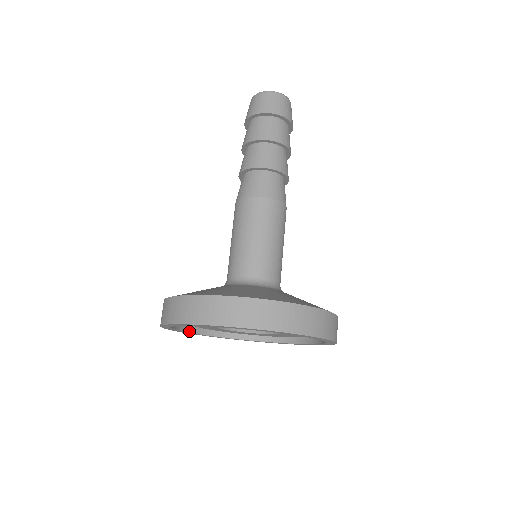
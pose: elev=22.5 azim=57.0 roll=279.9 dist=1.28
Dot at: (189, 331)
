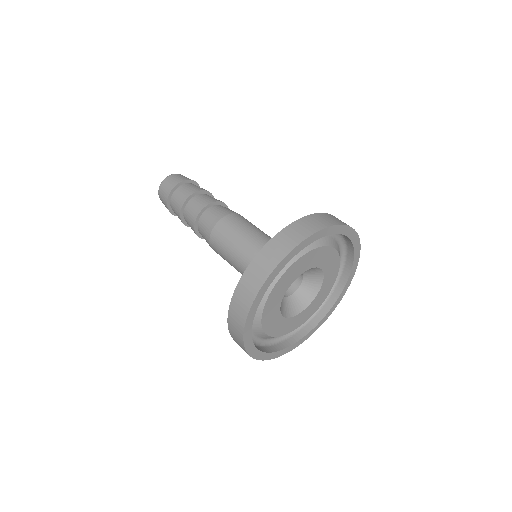
Dot at: (252, 319)
